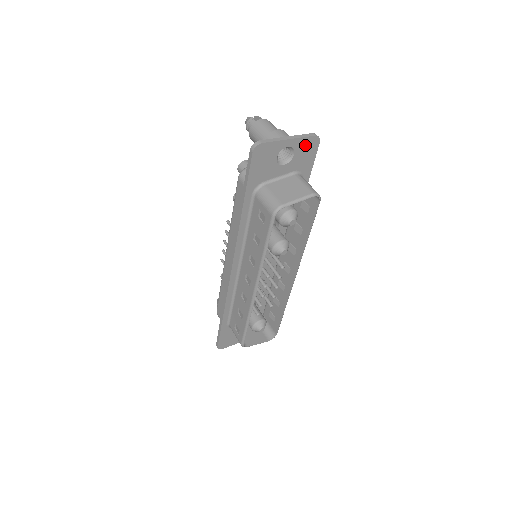
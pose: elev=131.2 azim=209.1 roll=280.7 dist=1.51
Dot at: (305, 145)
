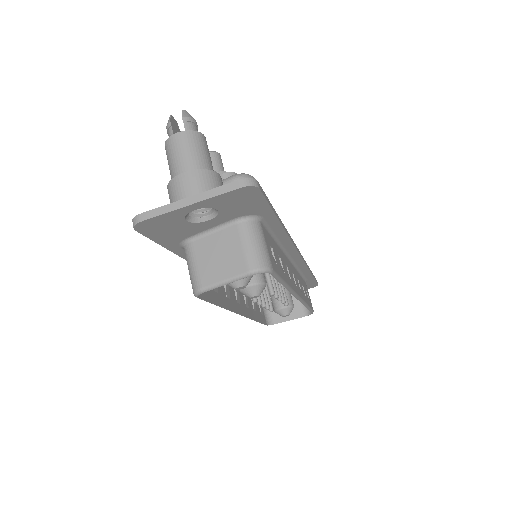
Dot at: (230, 198)
